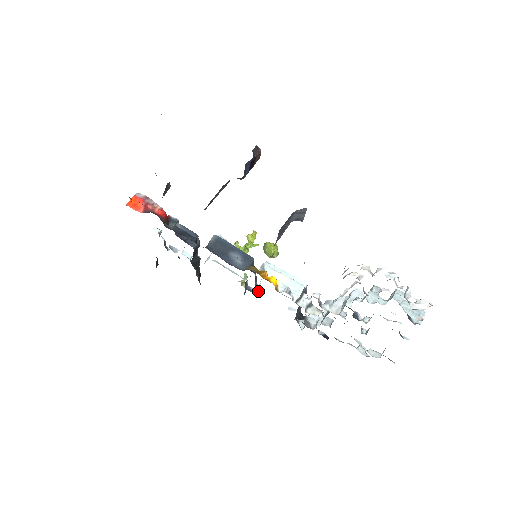
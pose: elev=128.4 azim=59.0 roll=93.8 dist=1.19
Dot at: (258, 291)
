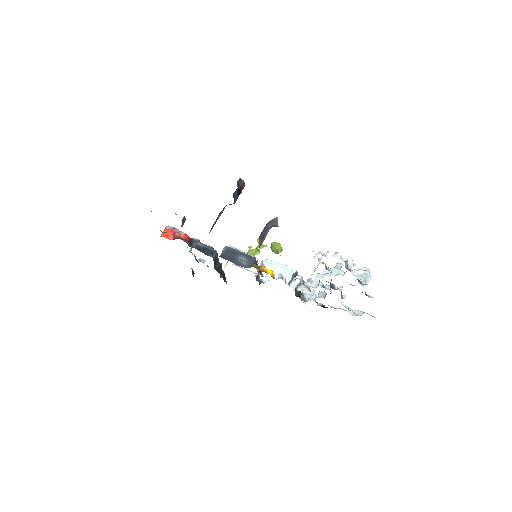
Dot at: occluded
